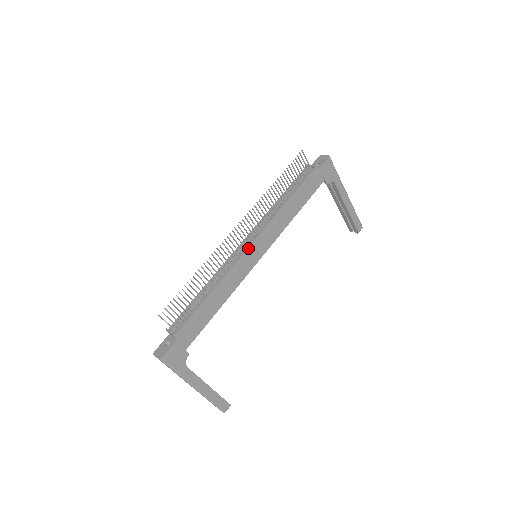
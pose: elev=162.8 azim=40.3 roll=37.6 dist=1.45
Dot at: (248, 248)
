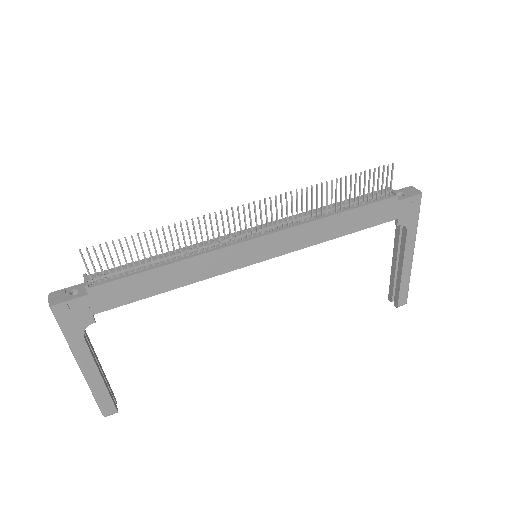
Dot at: (251, 239)
